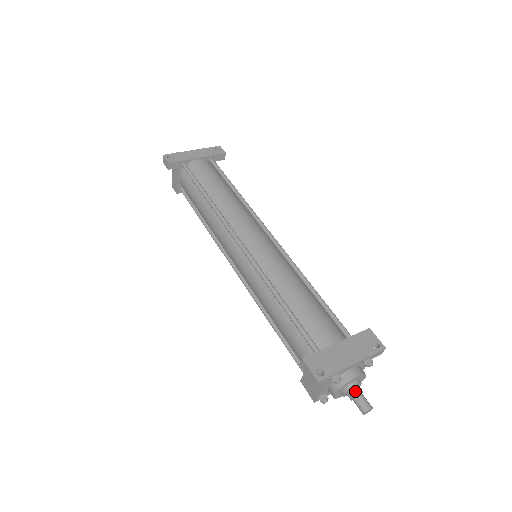
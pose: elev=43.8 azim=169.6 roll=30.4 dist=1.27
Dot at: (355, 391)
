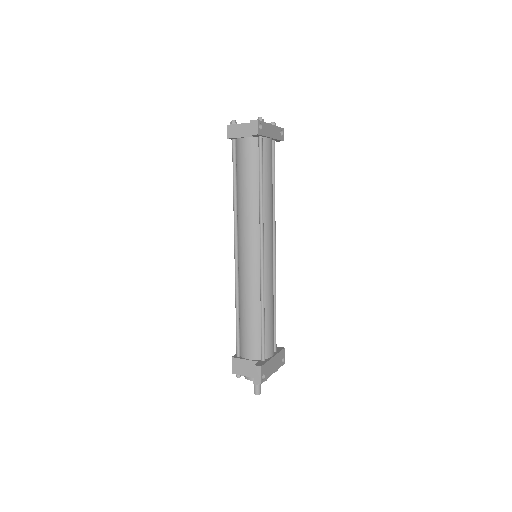
Dot at: occluded
